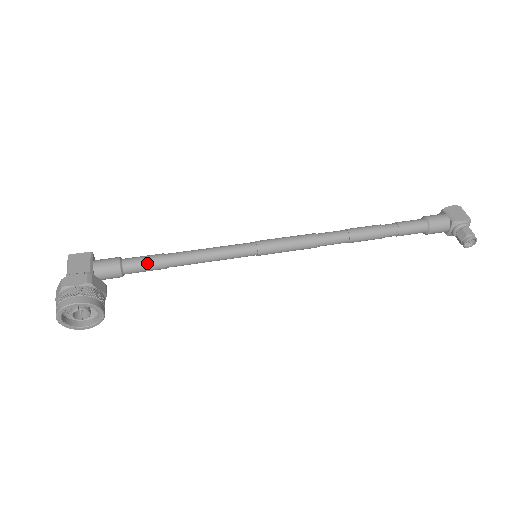
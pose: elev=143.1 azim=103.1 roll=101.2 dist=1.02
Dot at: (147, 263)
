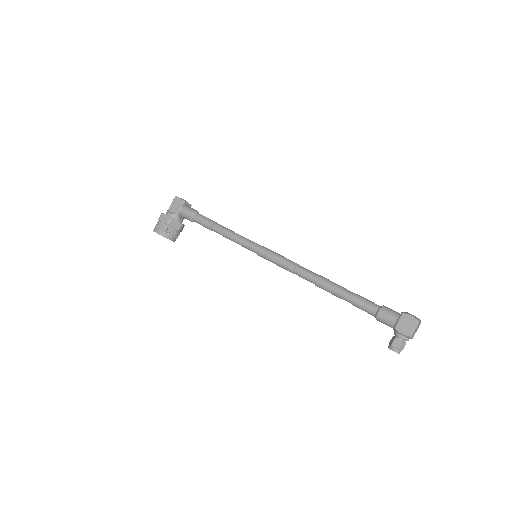
Dot at: (203, 224)
